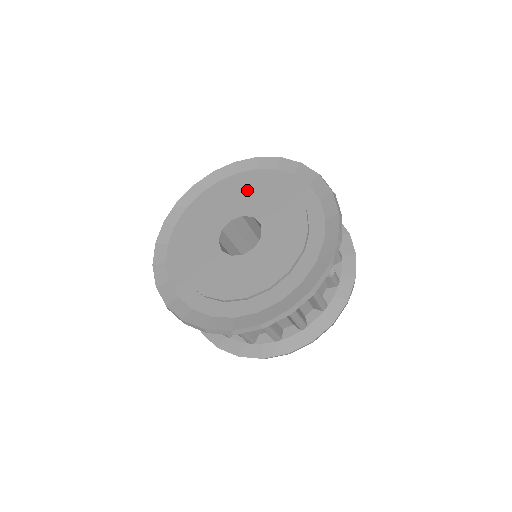
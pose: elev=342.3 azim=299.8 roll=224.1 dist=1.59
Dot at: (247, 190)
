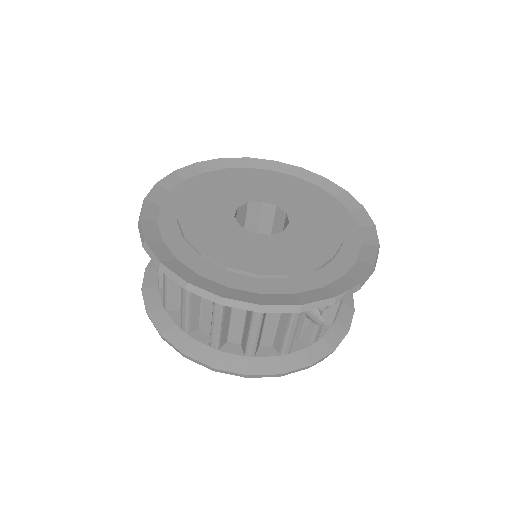
Dot at: (297, 192)
